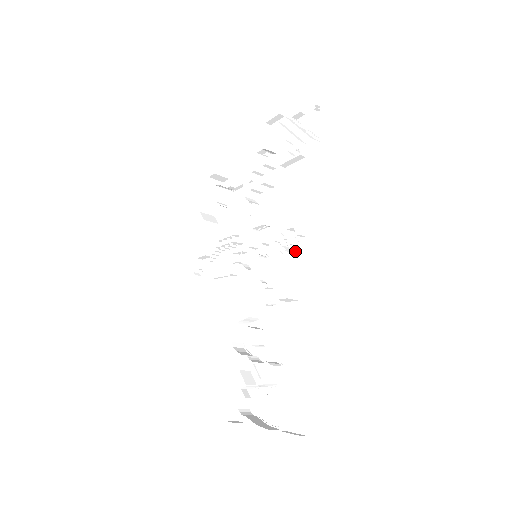
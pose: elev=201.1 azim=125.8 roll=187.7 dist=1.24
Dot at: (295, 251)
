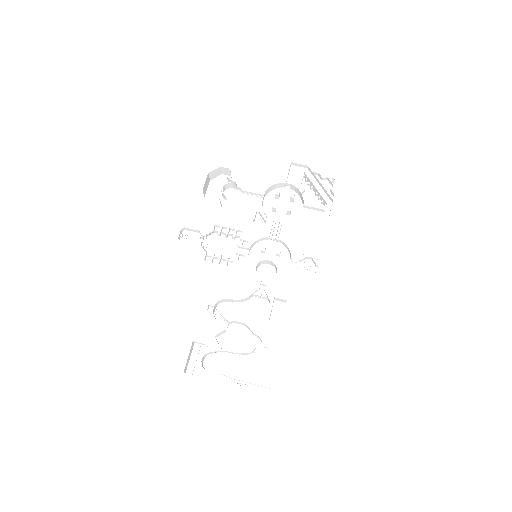
Dot at: (306, 272)
